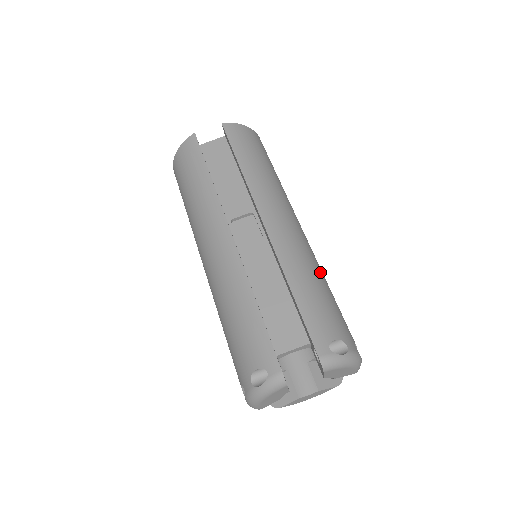
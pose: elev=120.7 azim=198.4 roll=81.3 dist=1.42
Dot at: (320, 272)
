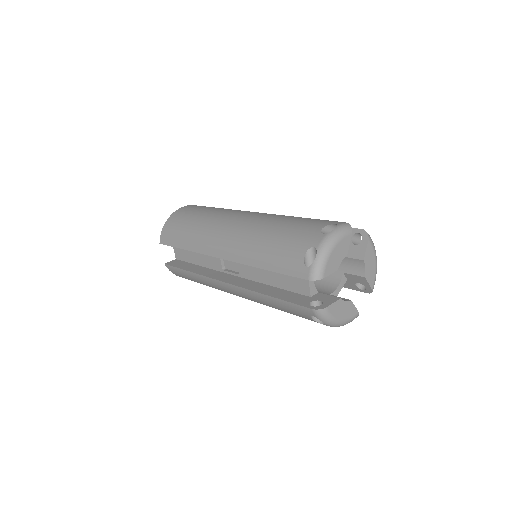
Dot at: occluded
